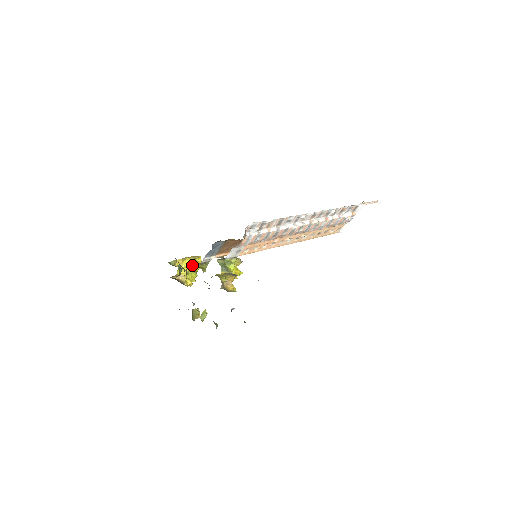
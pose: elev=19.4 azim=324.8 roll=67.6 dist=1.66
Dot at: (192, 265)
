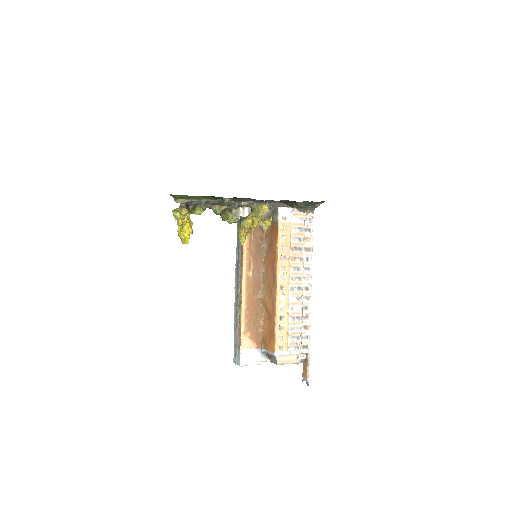
Dot at: (223, 209)
